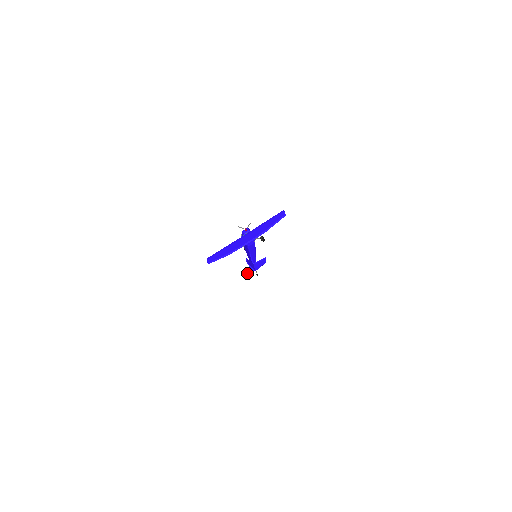
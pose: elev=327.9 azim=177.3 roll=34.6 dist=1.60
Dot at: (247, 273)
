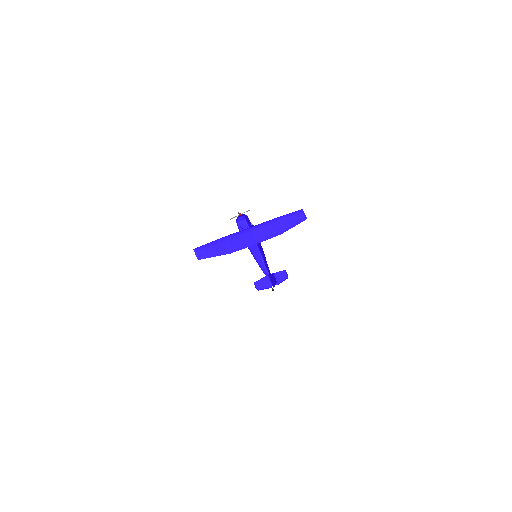
Dot at: (263, 287)
